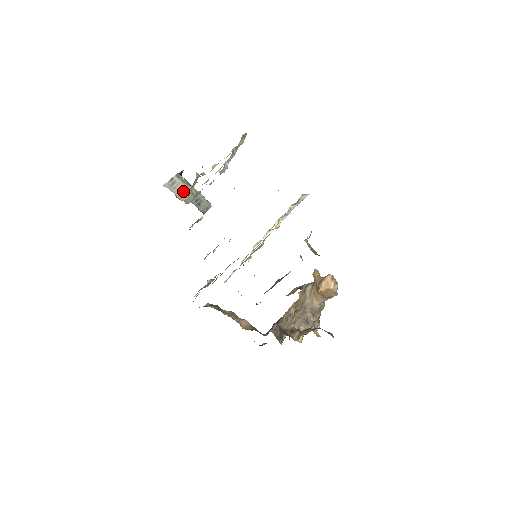
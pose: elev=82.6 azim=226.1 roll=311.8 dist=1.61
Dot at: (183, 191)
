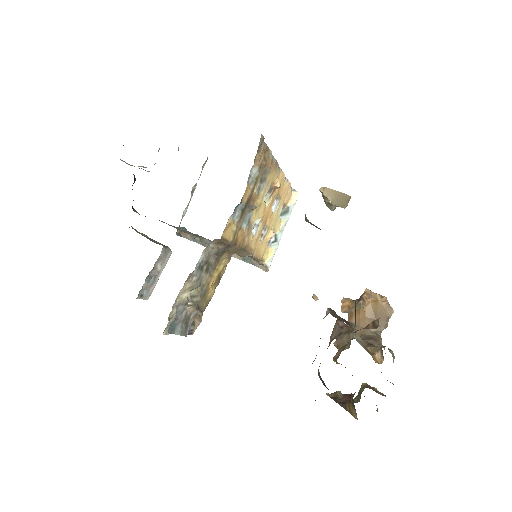
Dot at: (142, 166)
